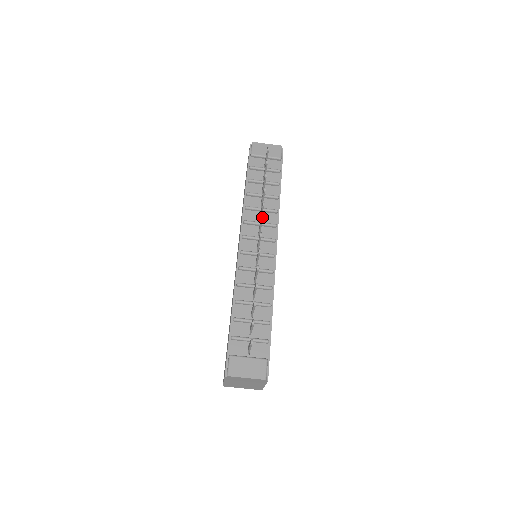
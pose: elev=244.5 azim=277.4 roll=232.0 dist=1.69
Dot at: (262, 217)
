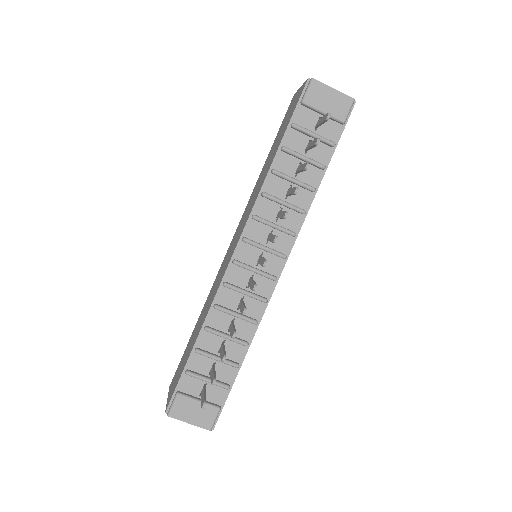
Dot at: (276, 238)
